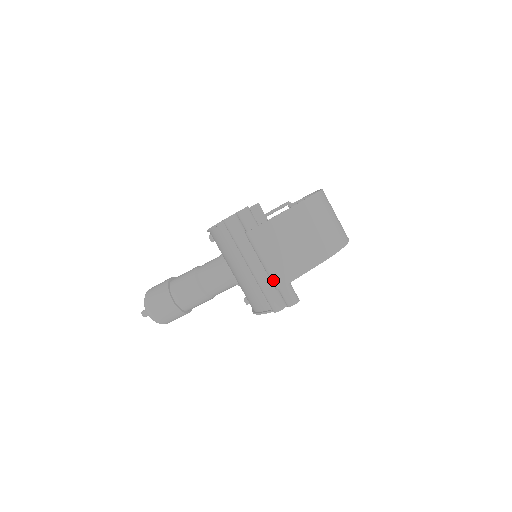
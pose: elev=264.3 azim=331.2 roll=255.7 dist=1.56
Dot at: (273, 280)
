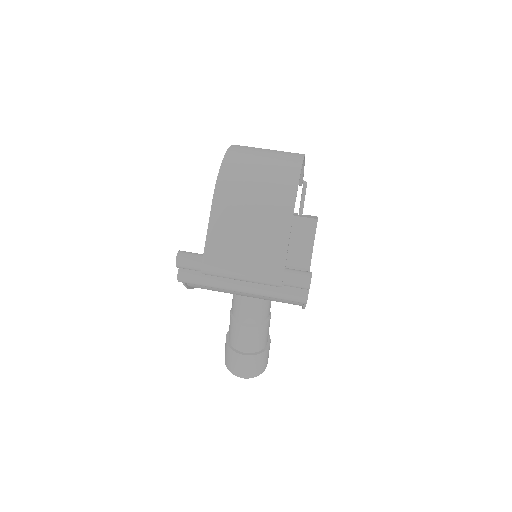
Dot at: occluded
